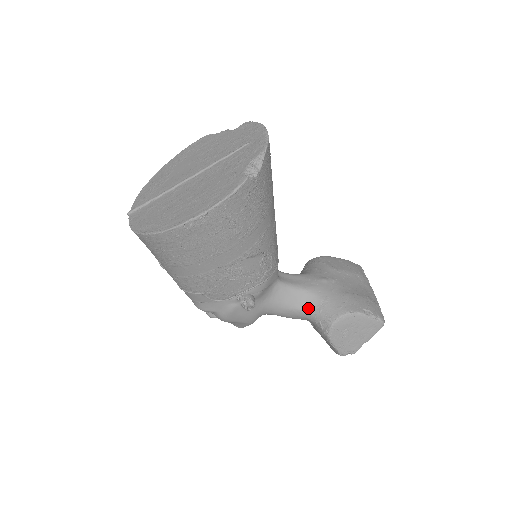
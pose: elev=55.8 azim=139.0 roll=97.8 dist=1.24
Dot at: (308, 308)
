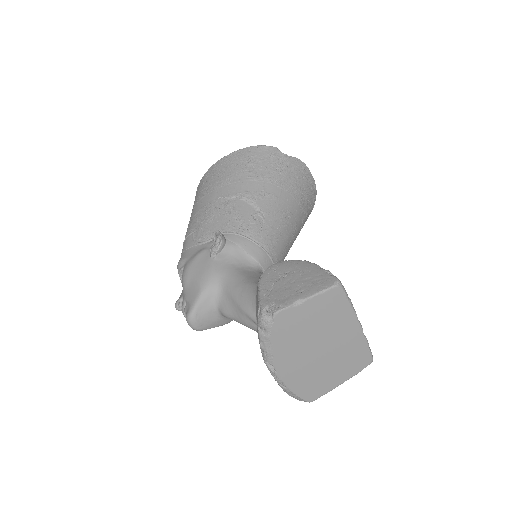
Dot at: occluded
